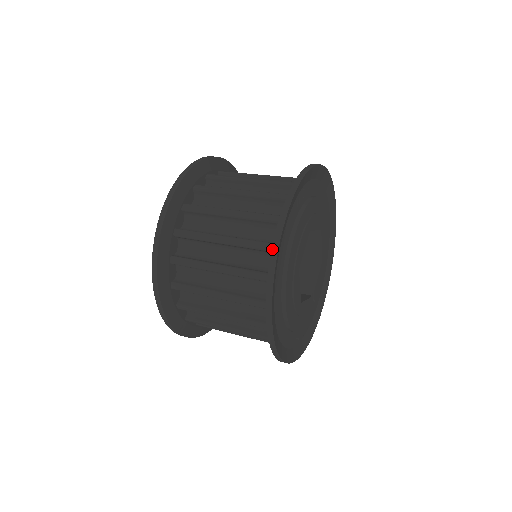
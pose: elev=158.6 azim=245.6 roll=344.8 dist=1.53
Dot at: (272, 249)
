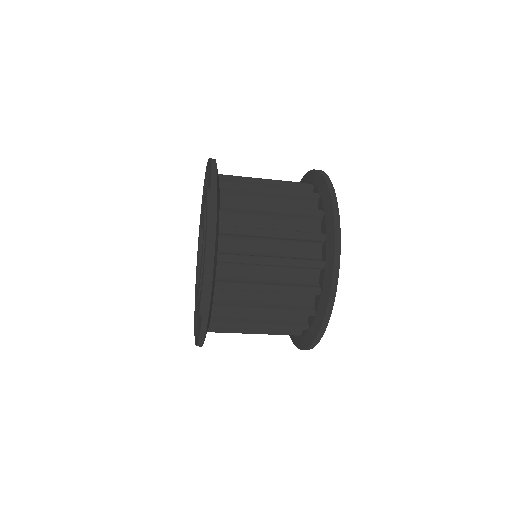
Dot at: (333, 206)
